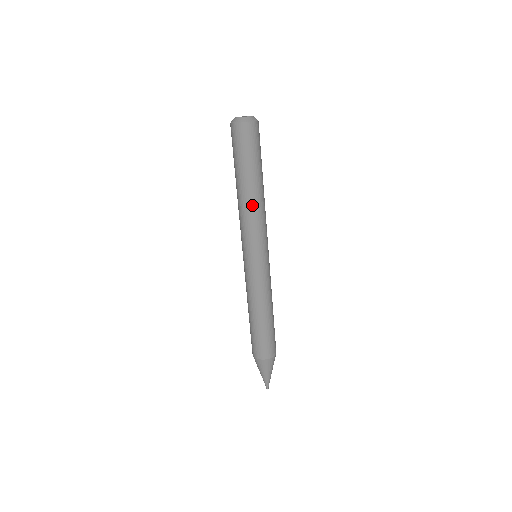
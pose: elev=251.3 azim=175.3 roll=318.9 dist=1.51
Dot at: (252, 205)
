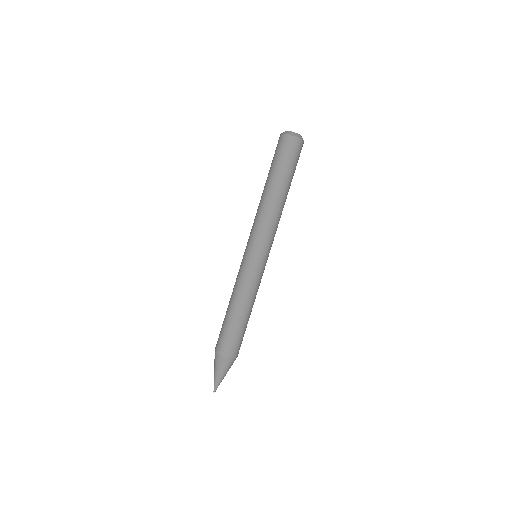
Dot at: (275, 207)
